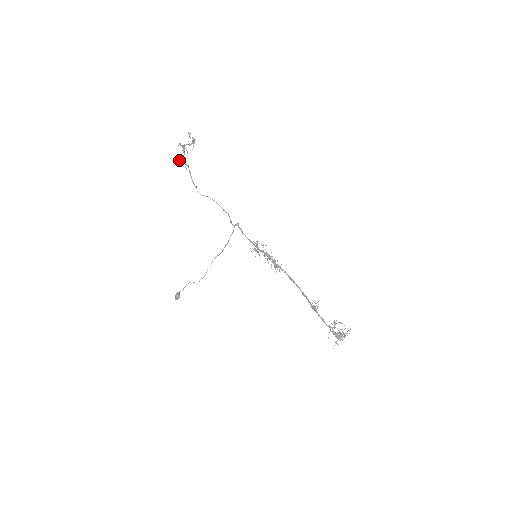
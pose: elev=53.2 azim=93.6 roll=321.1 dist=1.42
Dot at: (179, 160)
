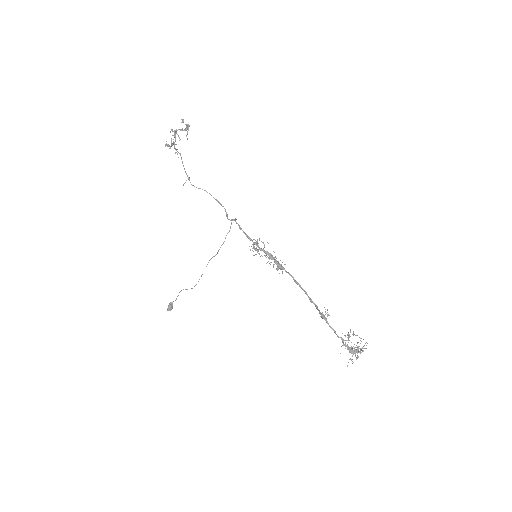
Dot at: (168, 144)
